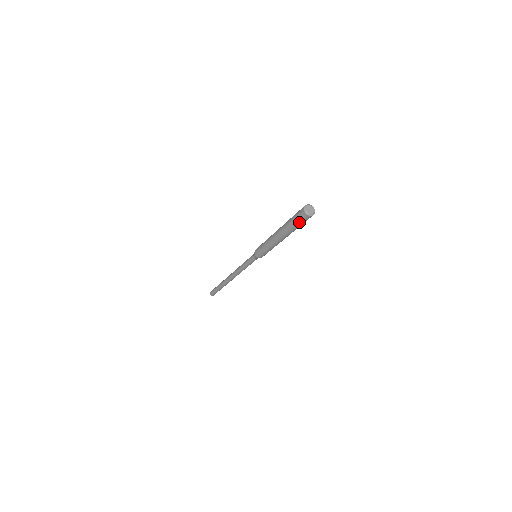
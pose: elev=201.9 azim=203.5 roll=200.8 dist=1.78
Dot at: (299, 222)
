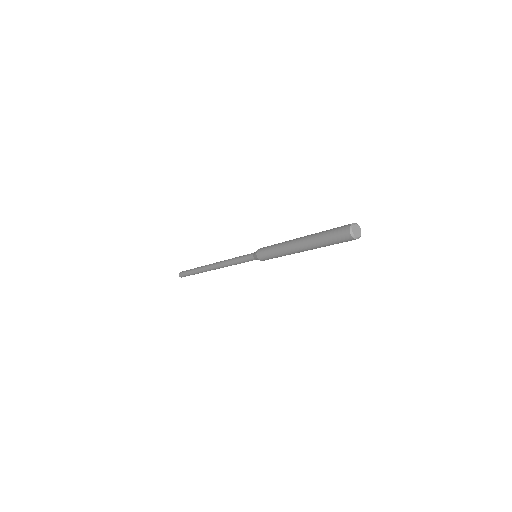
Dot at: (337, 242)
